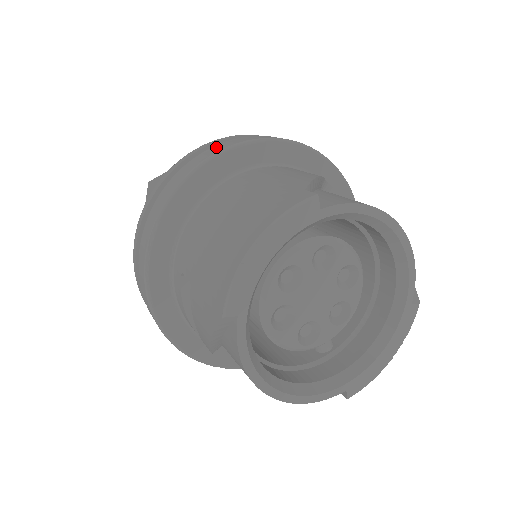
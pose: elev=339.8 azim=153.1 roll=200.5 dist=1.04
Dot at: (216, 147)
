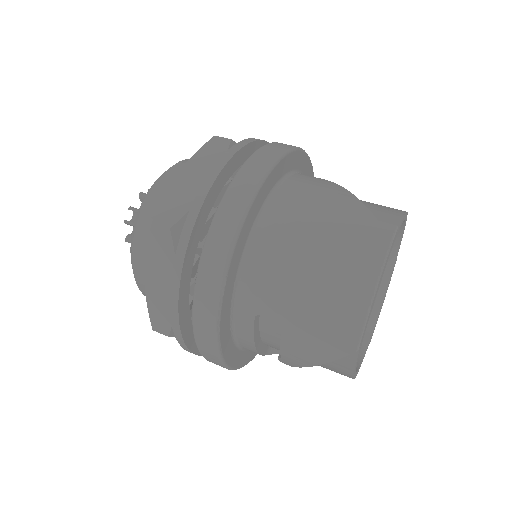
Dot at: (244, 178)
